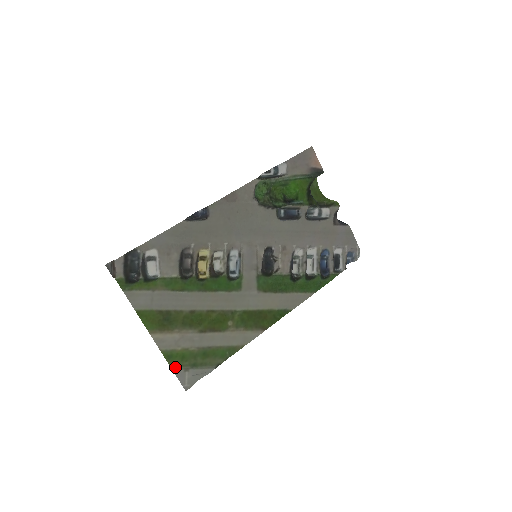
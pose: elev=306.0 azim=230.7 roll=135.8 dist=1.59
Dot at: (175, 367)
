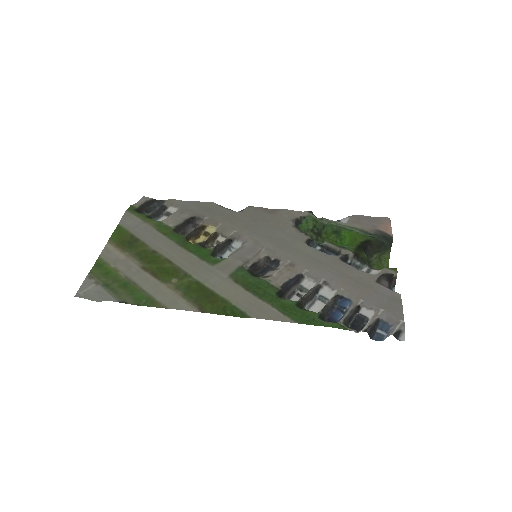
Dot at: (92, 274)
